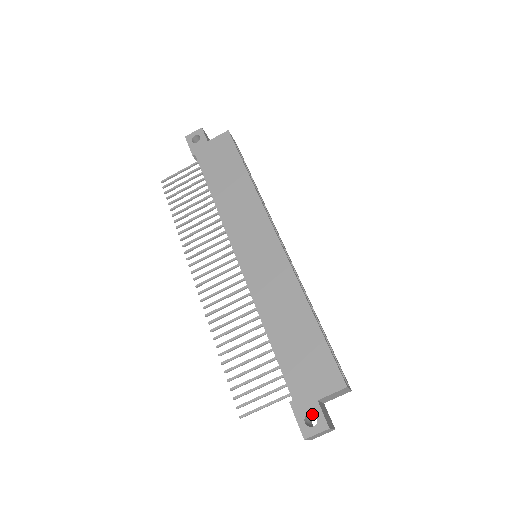
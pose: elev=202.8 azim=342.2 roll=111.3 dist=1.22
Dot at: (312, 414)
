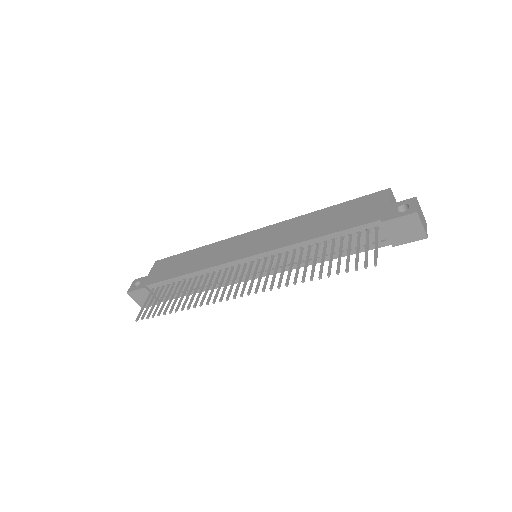
Dot at: occluded
